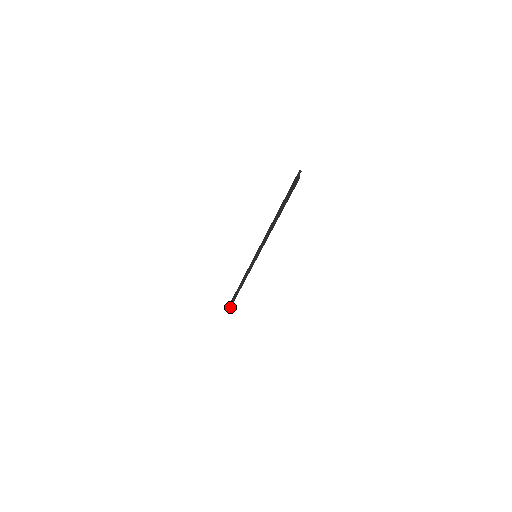
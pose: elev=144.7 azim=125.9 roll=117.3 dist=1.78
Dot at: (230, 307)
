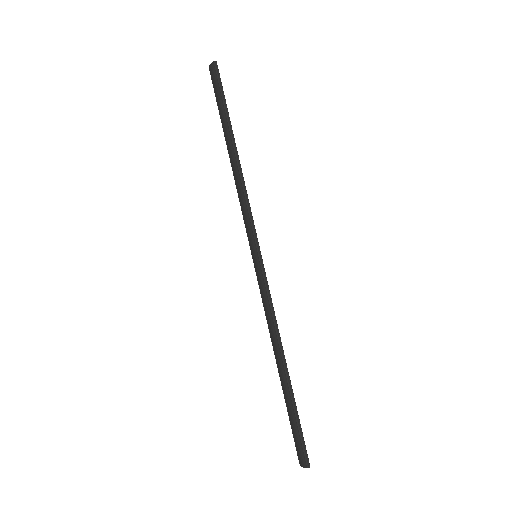
Dot at: (305, 450)
